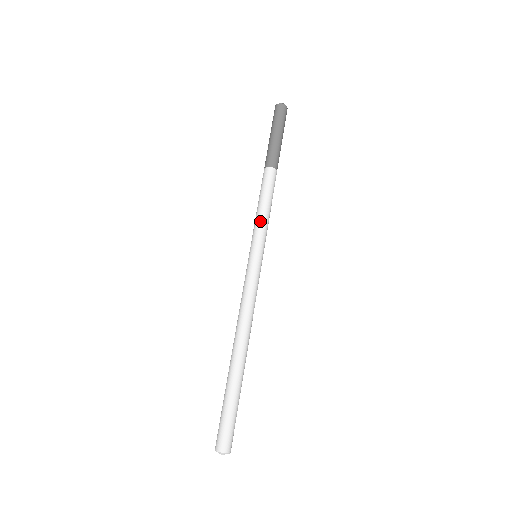
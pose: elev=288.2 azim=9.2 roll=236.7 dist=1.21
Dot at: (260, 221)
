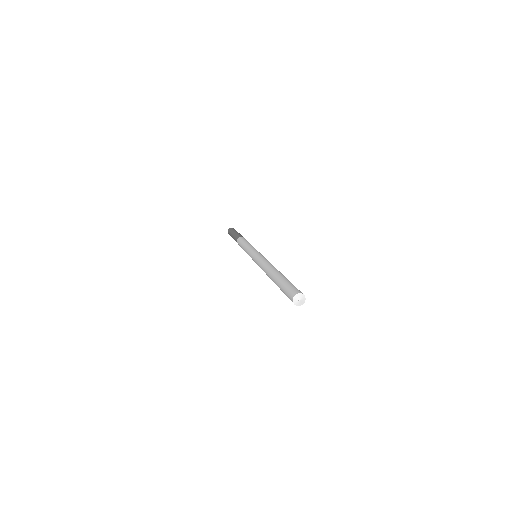
Dot at: (251, 245)
